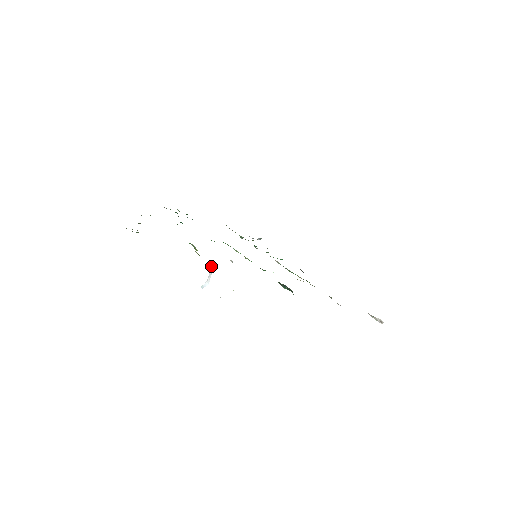
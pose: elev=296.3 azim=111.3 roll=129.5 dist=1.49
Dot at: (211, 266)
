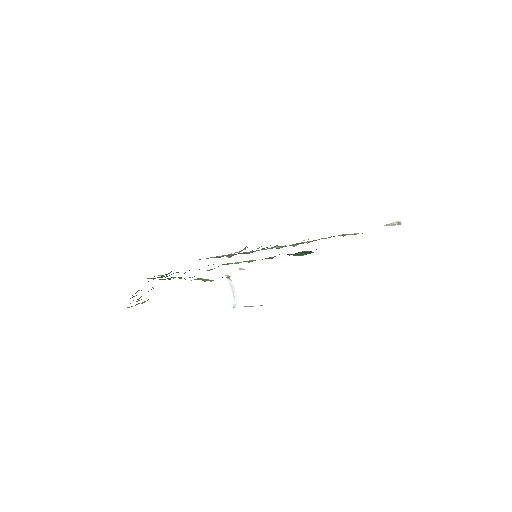
Dot at: (229, 283)
